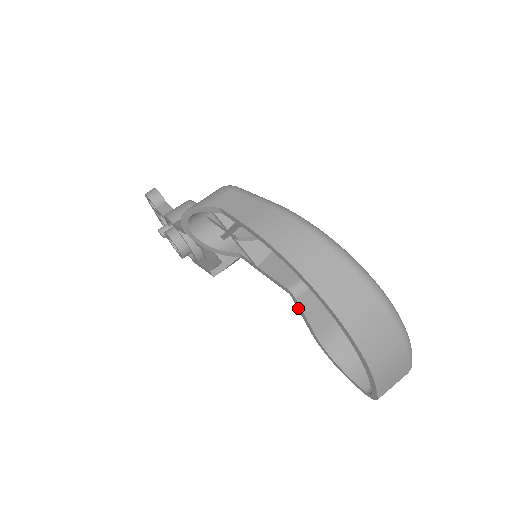
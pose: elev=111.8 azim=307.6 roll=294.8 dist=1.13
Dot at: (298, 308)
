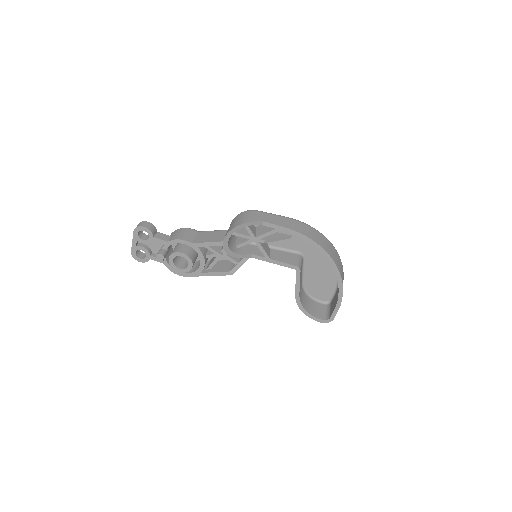
Dot at: (297, 278)
